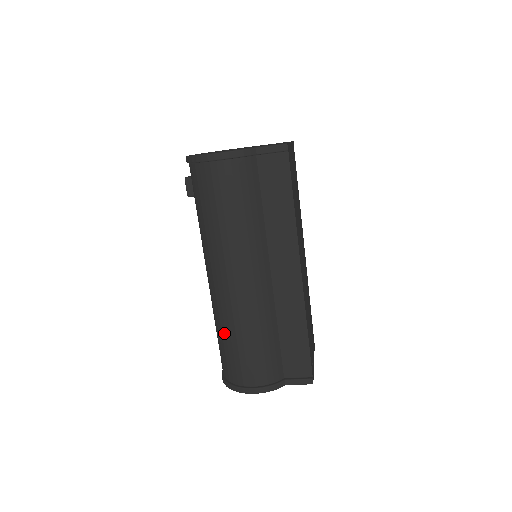
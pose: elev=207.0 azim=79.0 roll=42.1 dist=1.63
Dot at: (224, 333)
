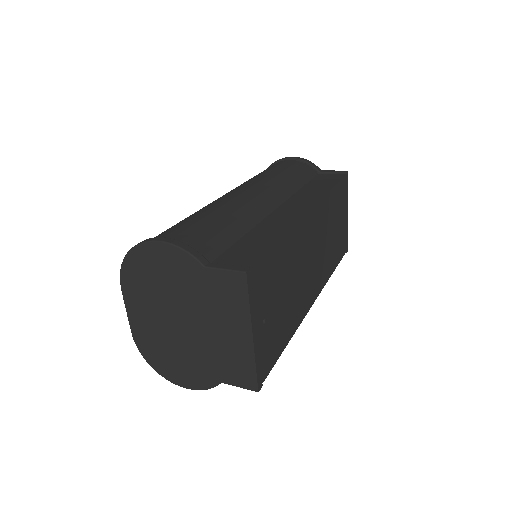
Dot at: occluded
